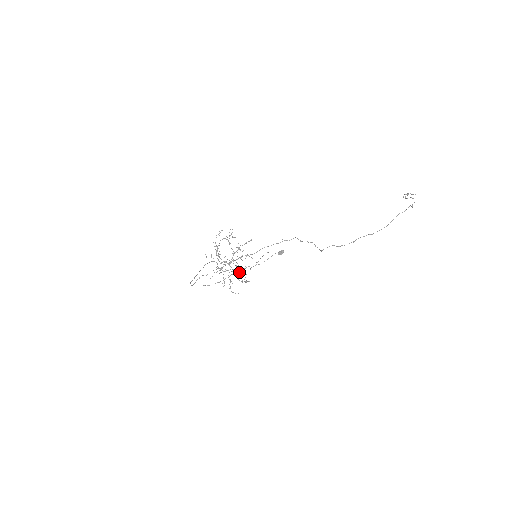
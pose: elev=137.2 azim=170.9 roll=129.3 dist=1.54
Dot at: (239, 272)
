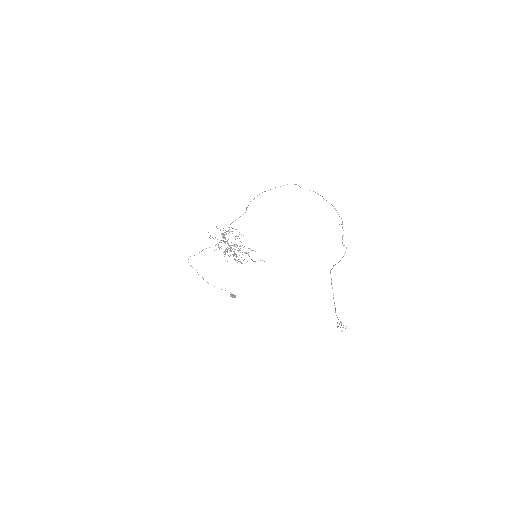
Dot at: occluded
